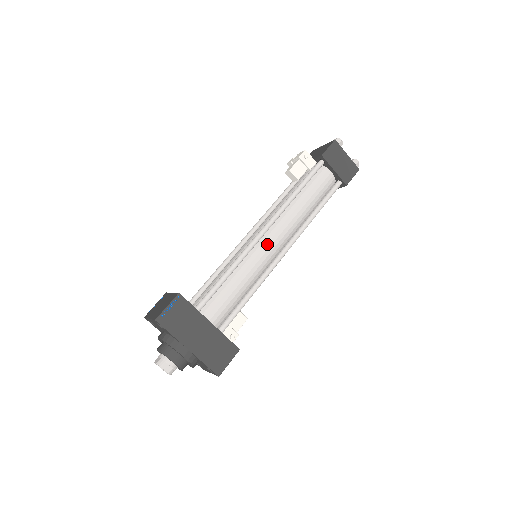
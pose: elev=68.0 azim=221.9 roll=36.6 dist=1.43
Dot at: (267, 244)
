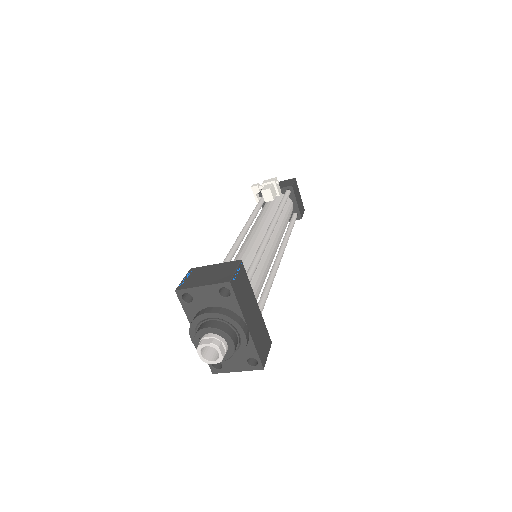
Dot at: (273, 244)
